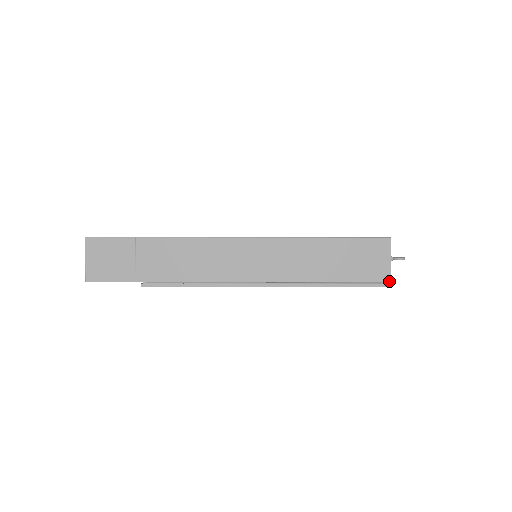
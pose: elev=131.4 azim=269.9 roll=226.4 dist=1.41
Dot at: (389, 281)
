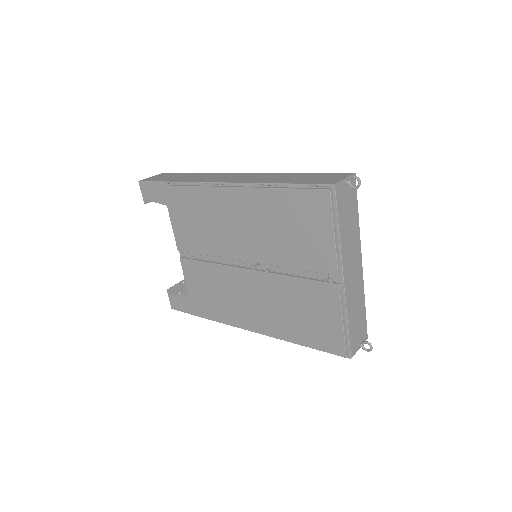
Dot at: (334, 184)
